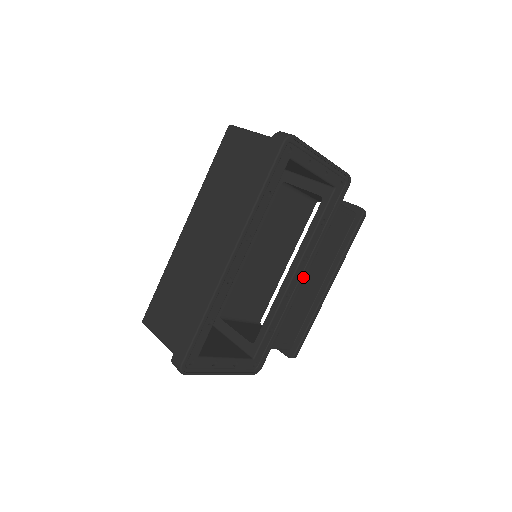
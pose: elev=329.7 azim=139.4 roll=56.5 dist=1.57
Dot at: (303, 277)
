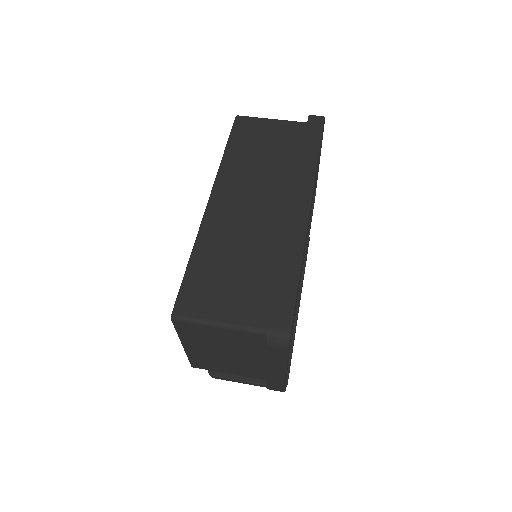
Dot at: (302, 278)
